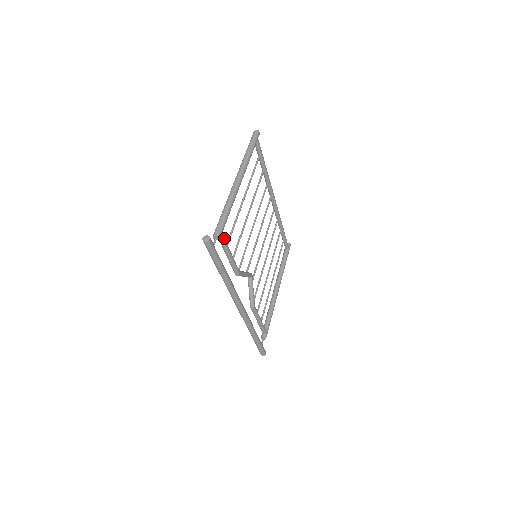
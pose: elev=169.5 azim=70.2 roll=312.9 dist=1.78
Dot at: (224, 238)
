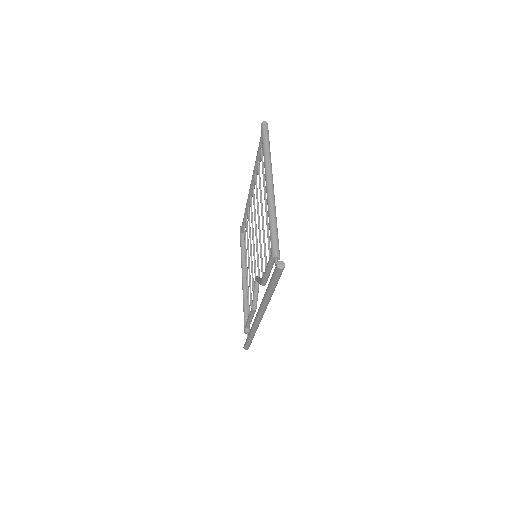
Dot at: occluded
